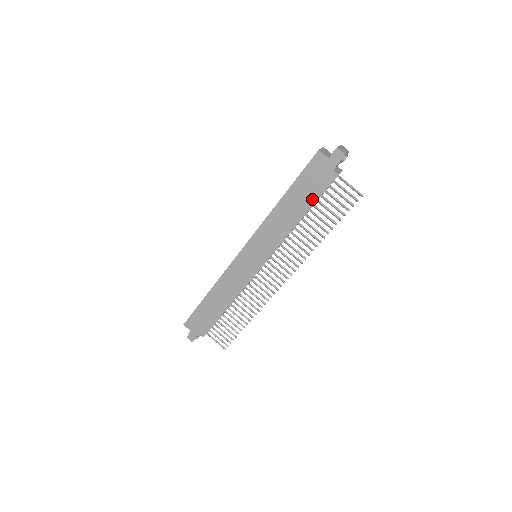
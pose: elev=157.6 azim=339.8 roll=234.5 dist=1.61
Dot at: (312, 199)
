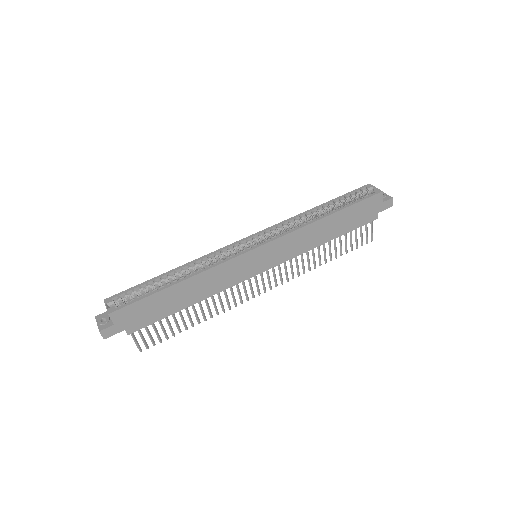
Dot at: (349, 228)
